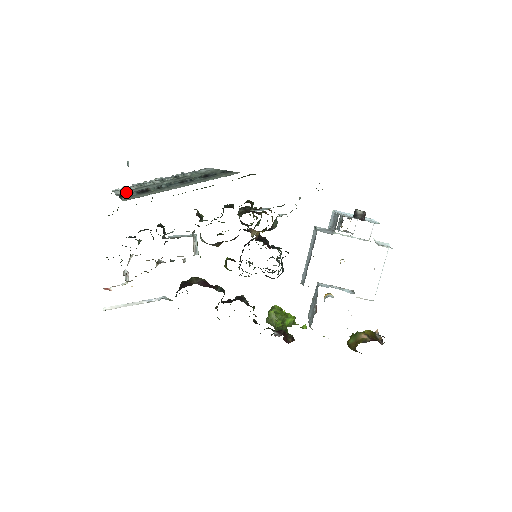
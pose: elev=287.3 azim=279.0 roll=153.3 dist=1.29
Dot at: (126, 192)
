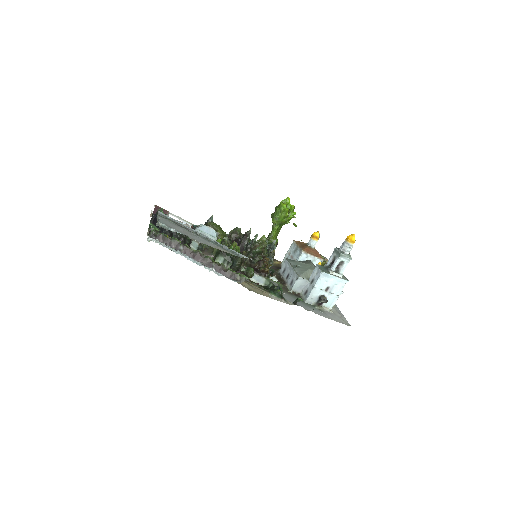
Dot at: occluded
